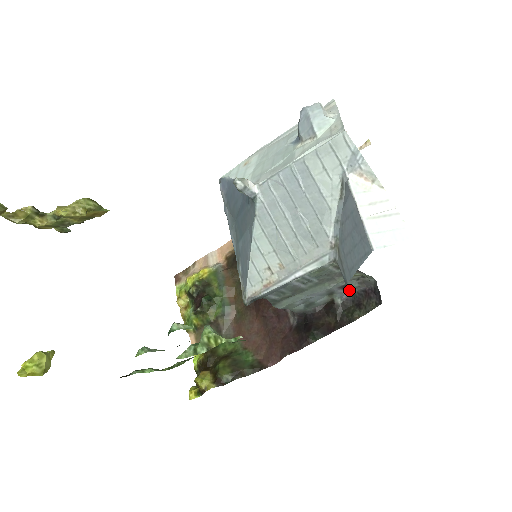
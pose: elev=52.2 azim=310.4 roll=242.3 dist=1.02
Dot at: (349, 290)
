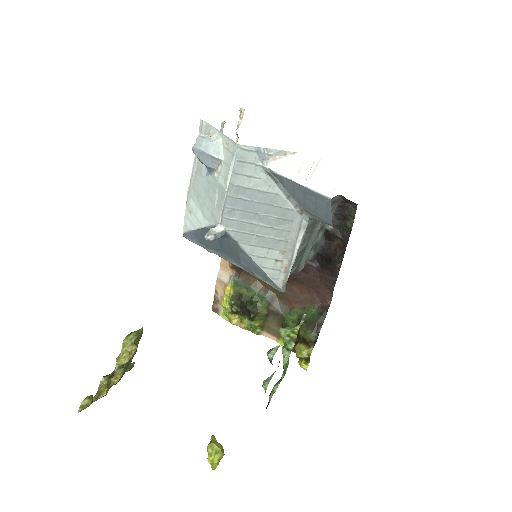
Dot at: occluded
